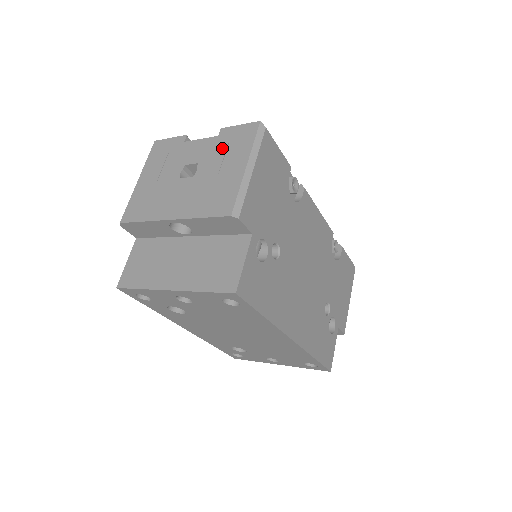
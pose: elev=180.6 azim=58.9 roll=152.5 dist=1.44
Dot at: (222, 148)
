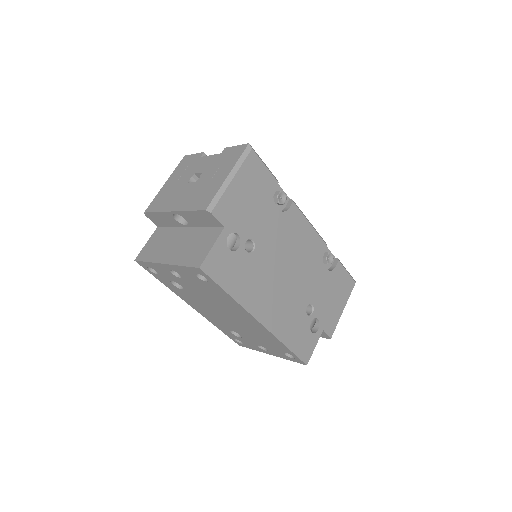
Dot at: (220, 162)
